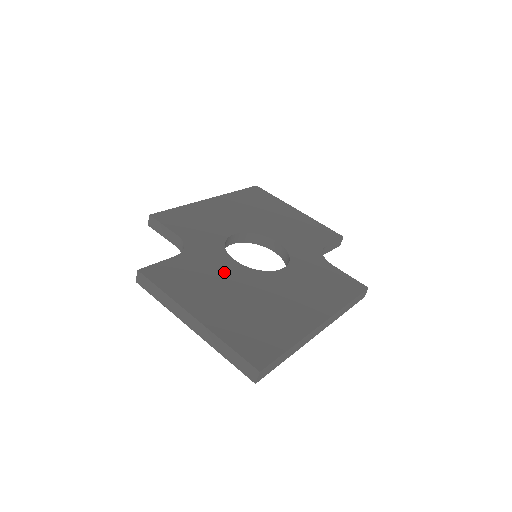
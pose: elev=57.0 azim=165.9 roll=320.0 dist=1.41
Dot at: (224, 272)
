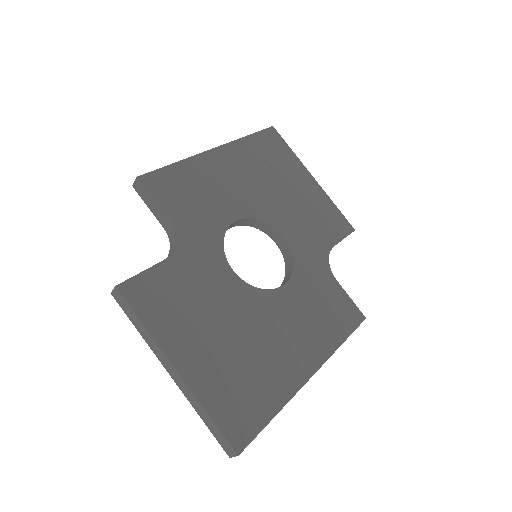
Dot at: (218, 291)
